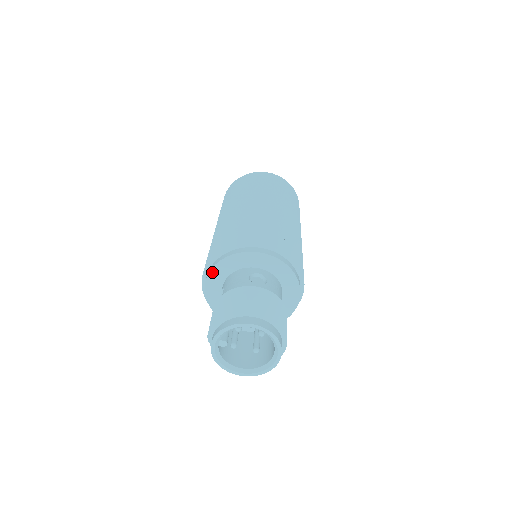
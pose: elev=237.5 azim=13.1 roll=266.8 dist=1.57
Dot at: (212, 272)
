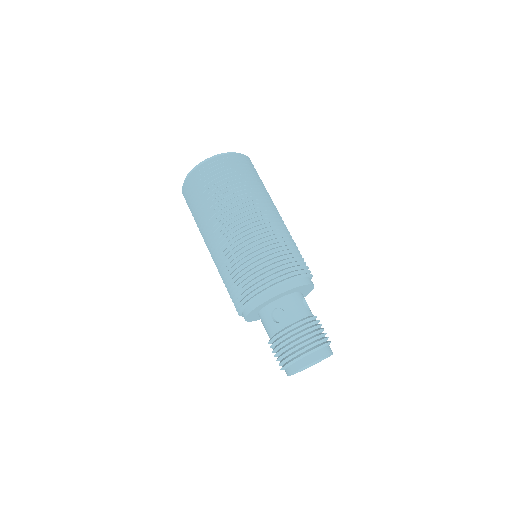
Dot at: (247, 320)
